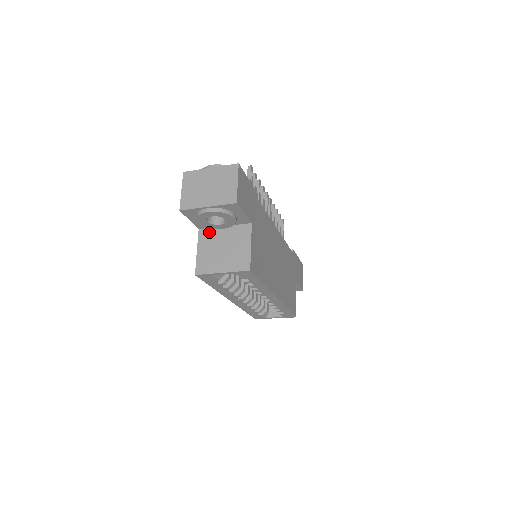
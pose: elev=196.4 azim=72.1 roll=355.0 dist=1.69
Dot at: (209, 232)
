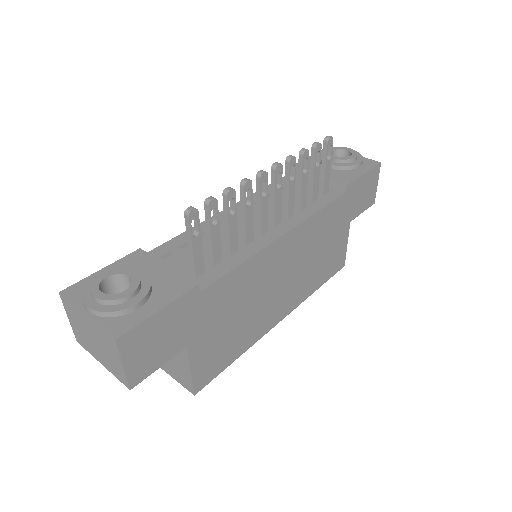
Dot at: occluded
